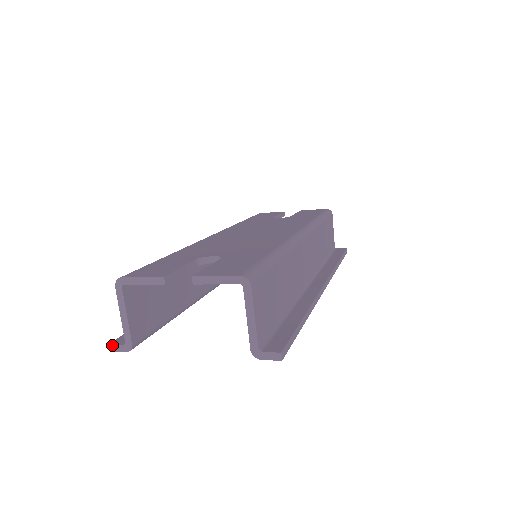
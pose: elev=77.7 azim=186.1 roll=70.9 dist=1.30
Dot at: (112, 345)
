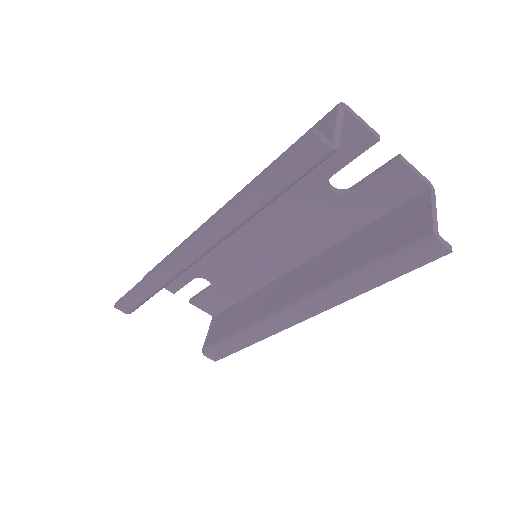
Dot at: (318, 131)
